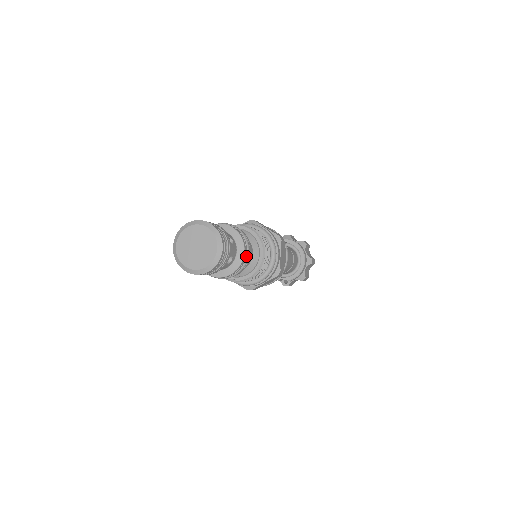
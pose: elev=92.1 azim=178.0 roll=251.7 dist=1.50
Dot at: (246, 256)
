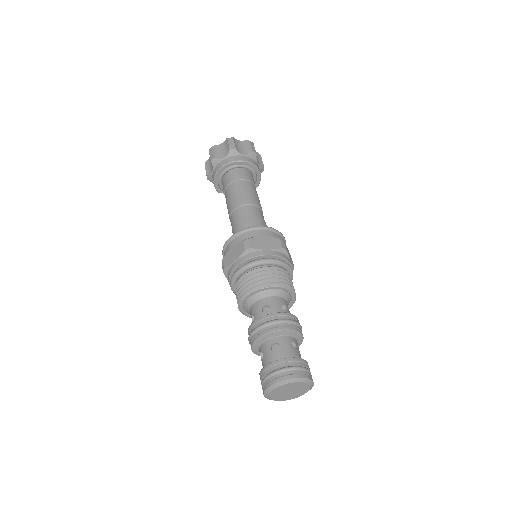
Dot at: occluded
